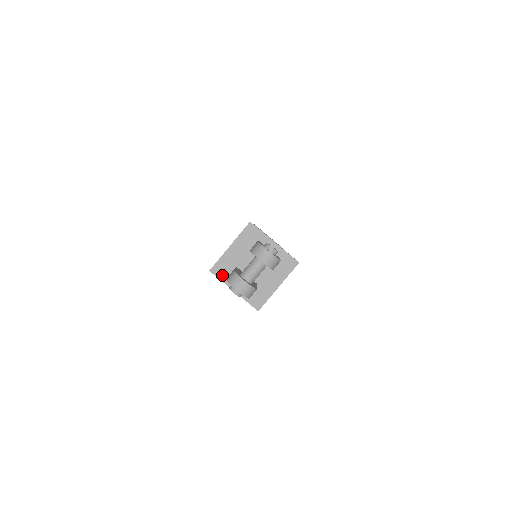
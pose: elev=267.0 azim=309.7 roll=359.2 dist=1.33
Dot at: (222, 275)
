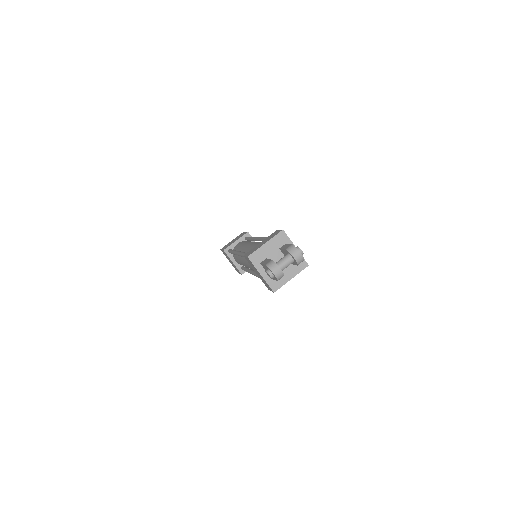
Dot at: (255, 262)
